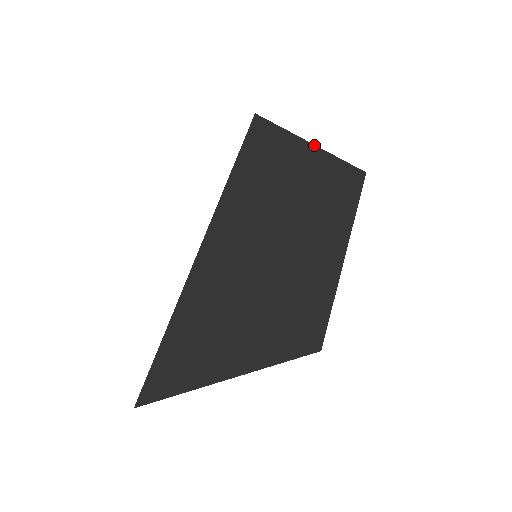
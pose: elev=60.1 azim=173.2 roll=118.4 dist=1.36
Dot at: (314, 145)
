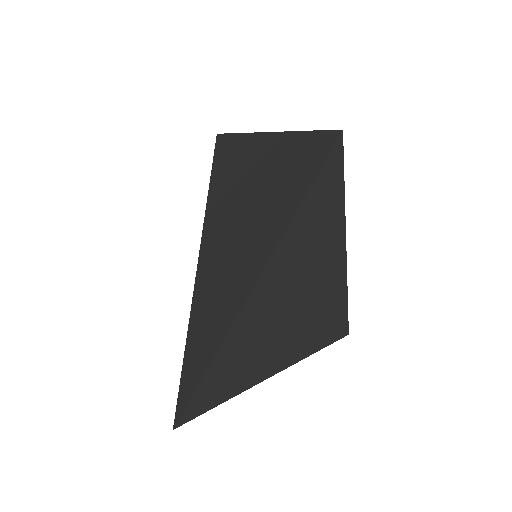
Dot at: (284, 132)
